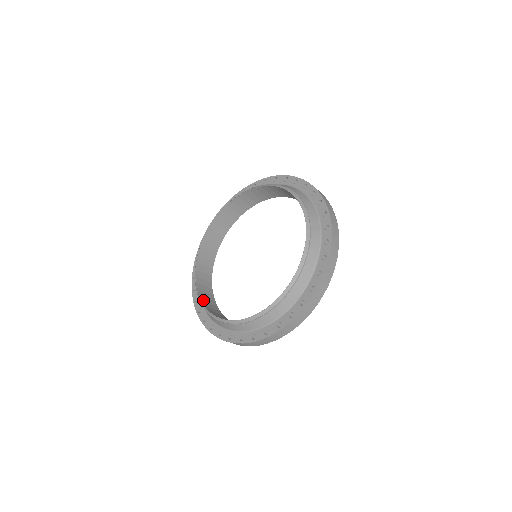
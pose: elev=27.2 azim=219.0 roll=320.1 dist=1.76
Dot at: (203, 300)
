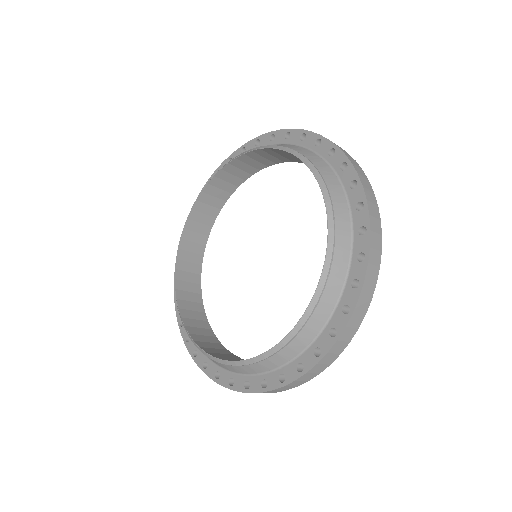
Dot at: (180, 268)
